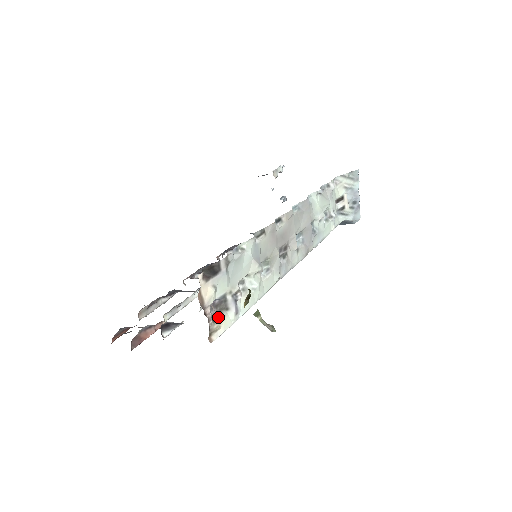
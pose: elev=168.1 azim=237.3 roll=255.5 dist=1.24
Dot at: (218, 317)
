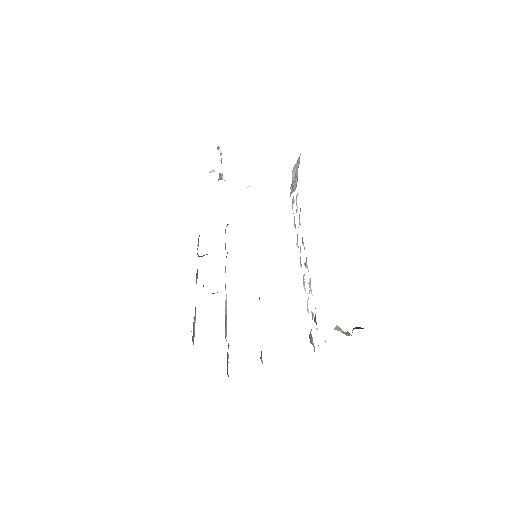
Dot at: (312, 340)
